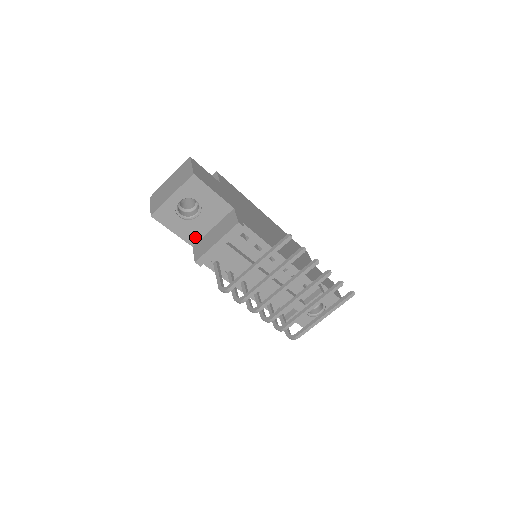
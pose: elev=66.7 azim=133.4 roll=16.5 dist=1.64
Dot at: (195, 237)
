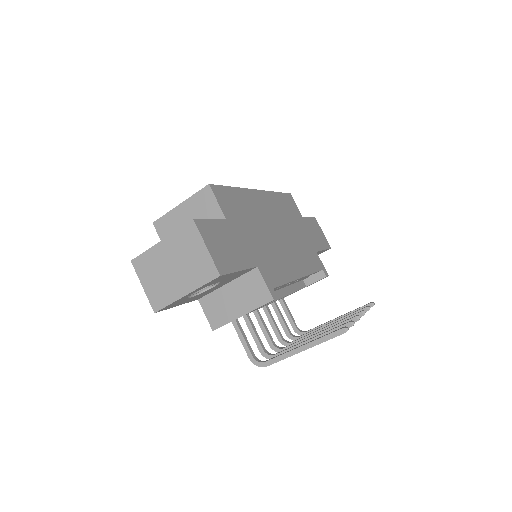
Dot at: (203, 295)
